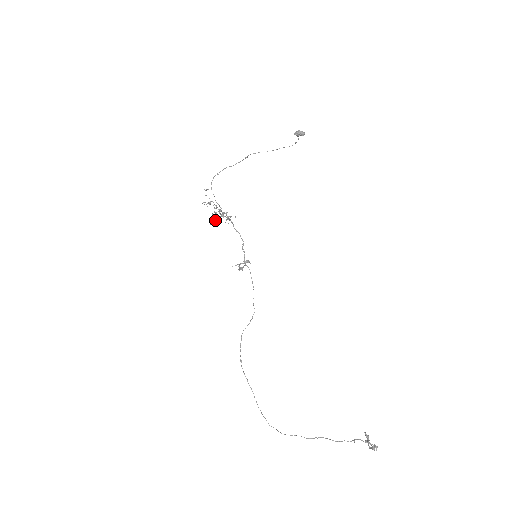
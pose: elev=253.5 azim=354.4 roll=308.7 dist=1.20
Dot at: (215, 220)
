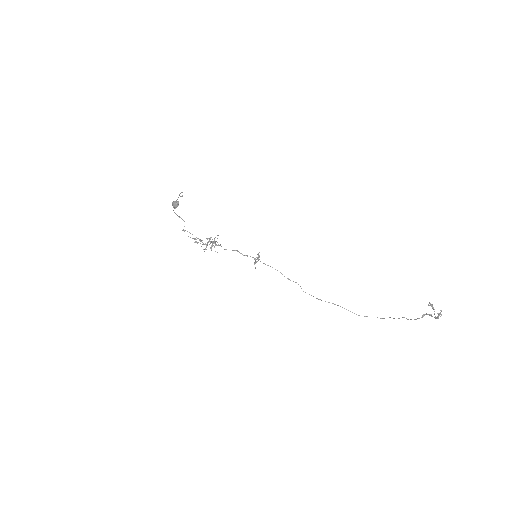
Dot at: (211, 250)
